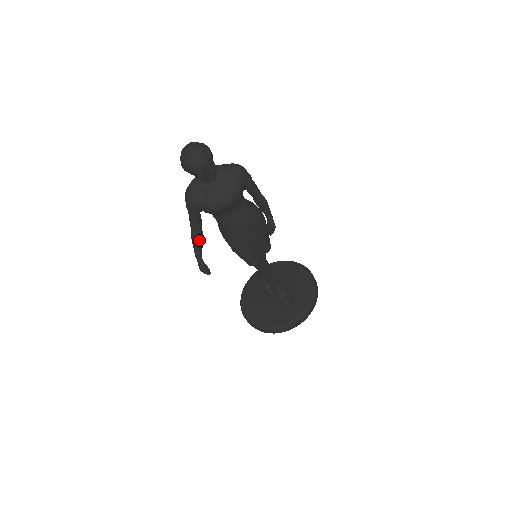
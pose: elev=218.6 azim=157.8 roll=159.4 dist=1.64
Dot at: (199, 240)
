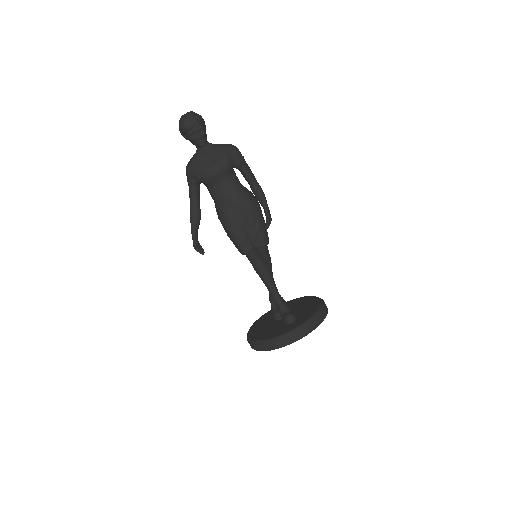
Dot at: (195, 214)
